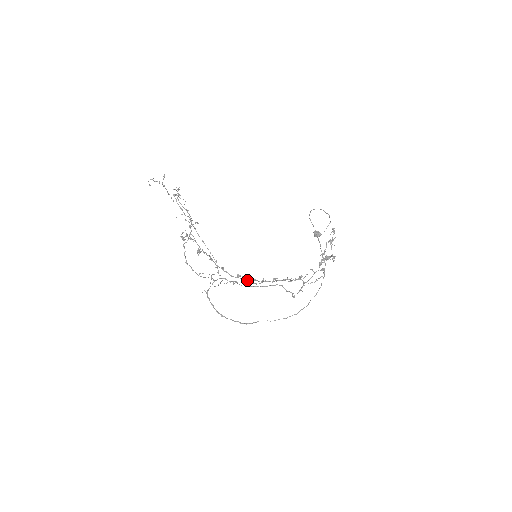
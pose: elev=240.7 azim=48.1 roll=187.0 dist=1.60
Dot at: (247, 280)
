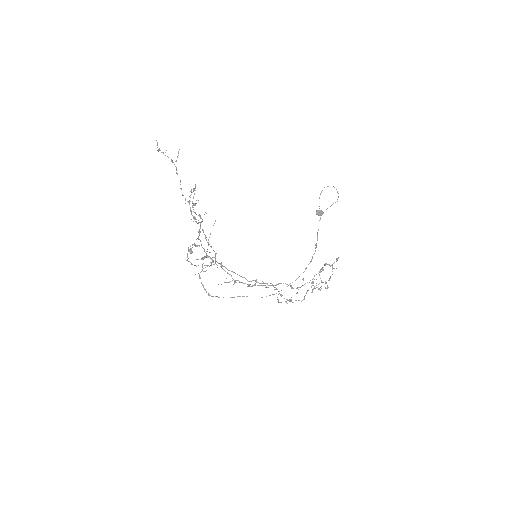
Dot at: (241, 276)
